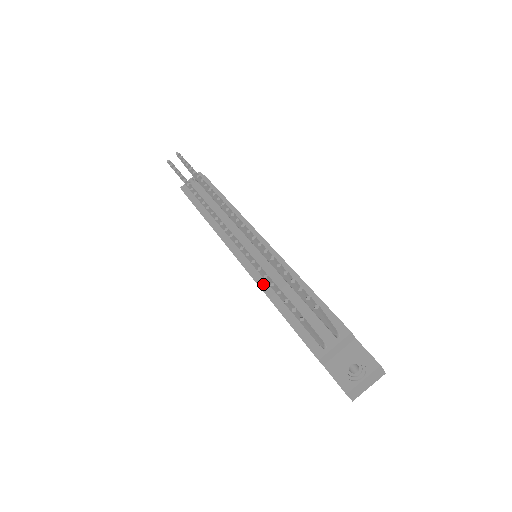
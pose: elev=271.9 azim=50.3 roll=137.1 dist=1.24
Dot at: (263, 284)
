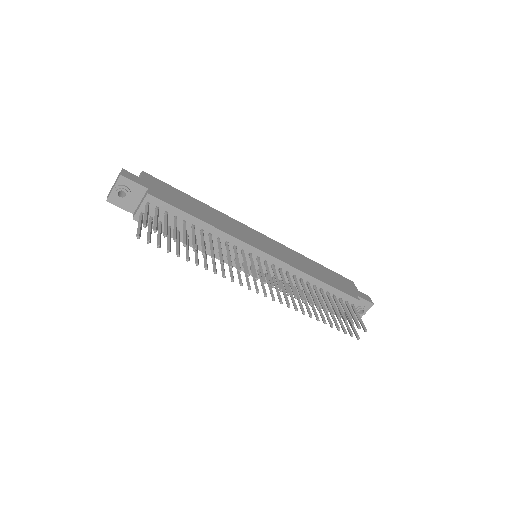
Dot at: occluded
